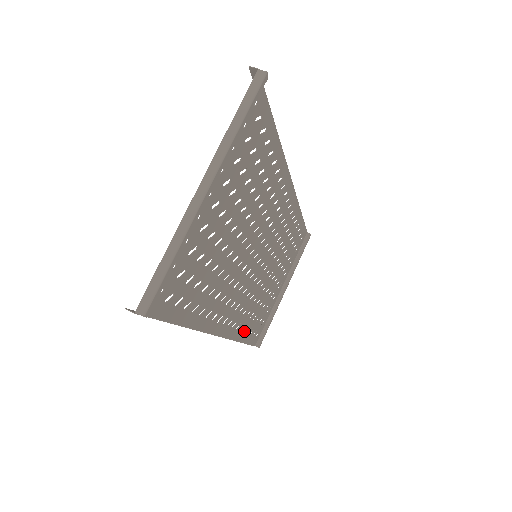
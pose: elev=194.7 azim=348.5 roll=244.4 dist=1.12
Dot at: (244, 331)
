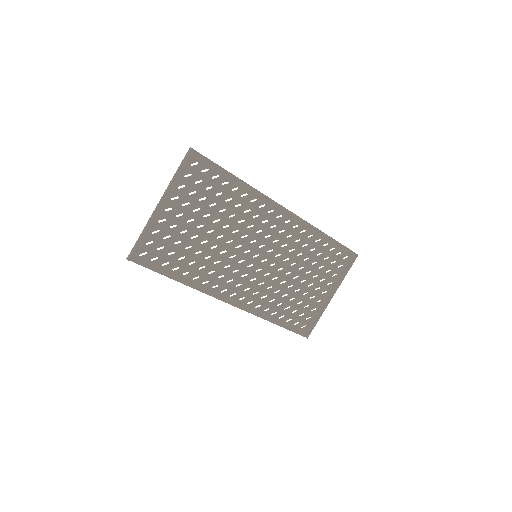
Dot at: (273, 314)
